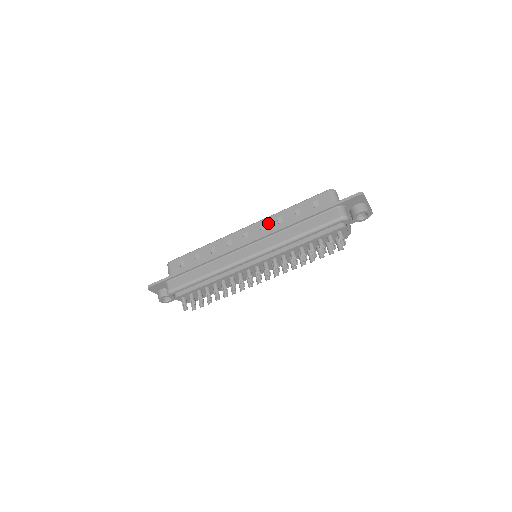
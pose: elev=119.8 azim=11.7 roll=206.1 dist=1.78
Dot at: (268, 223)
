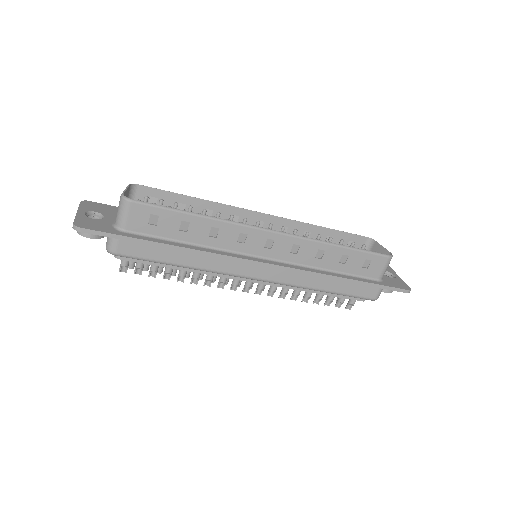
Dot at: (305, 249)
